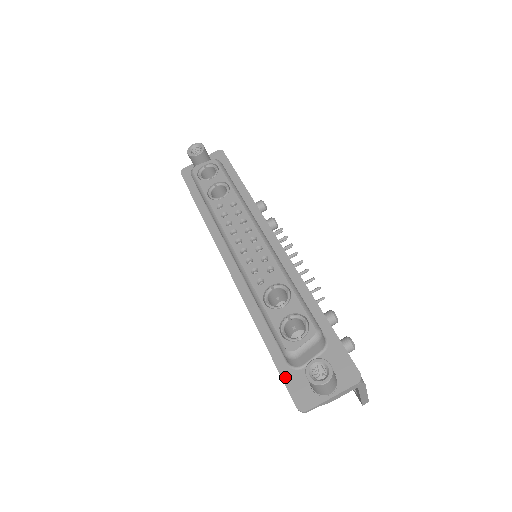
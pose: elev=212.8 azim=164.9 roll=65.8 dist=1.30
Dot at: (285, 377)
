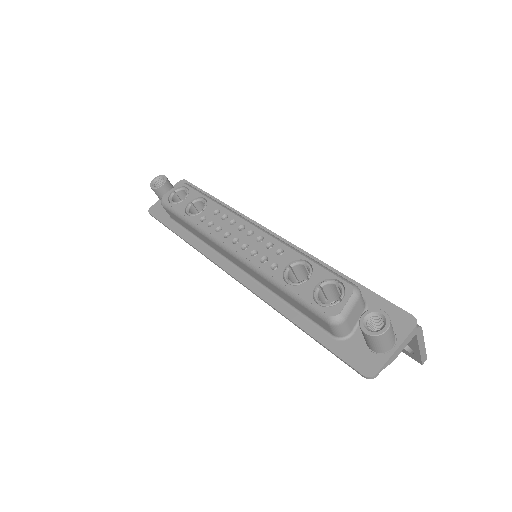
Dot at: (337, 351)
